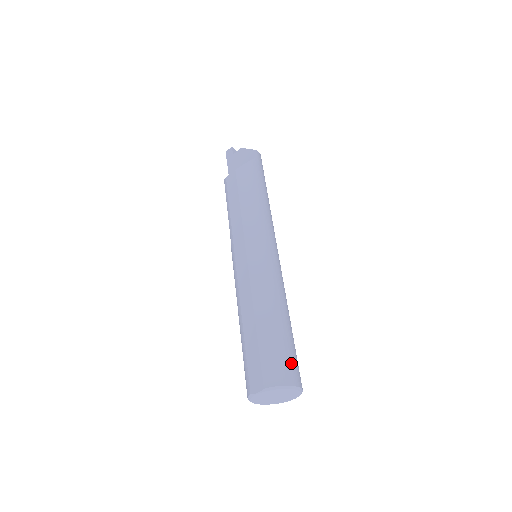
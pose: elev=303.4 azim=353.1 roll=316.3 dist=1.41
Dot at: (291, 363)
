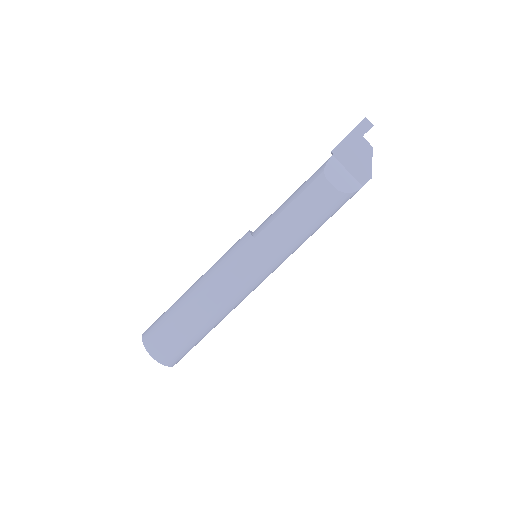
Dot at: occluded
